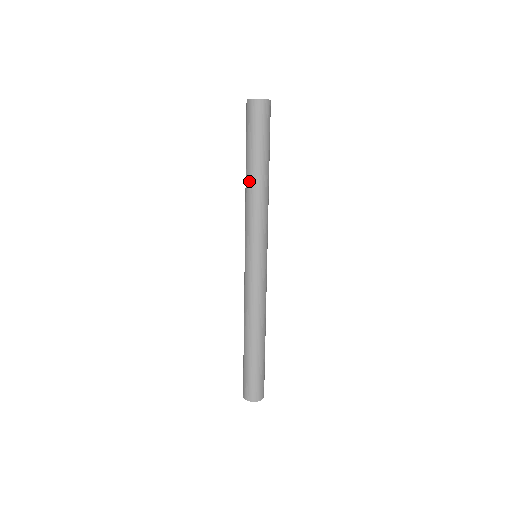
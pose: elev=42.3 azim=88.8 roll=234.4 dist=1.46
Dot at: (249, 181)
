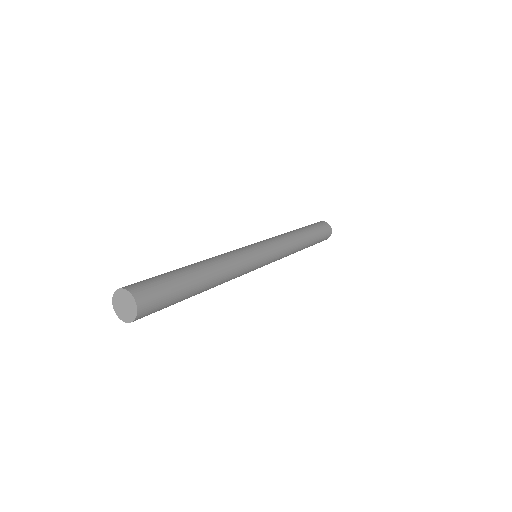
Dot at: (296, 231)
